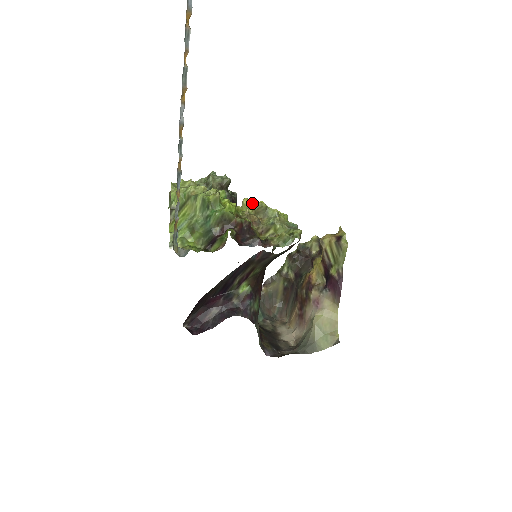
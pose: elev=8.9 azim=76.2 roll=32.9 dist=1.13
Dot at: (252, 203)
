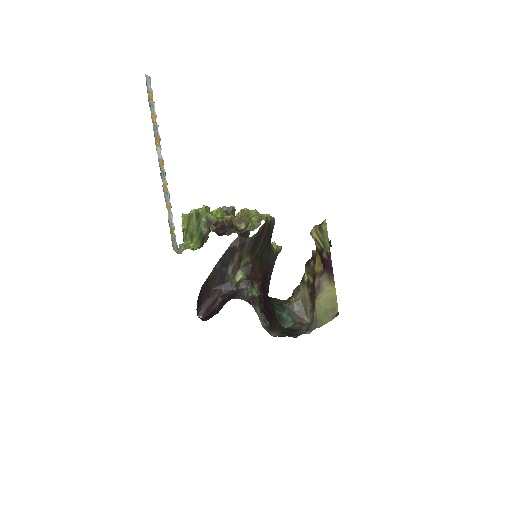
Dot at: occluded
